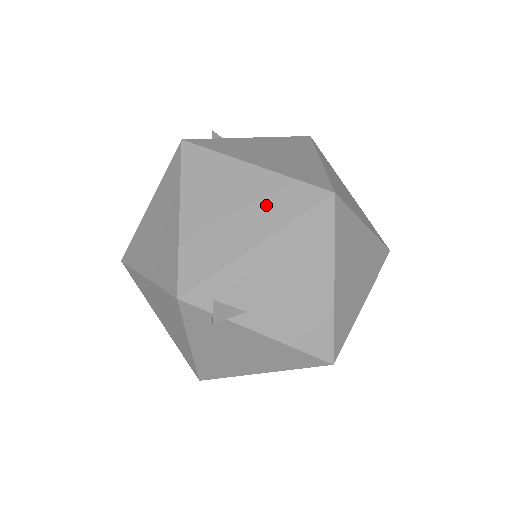
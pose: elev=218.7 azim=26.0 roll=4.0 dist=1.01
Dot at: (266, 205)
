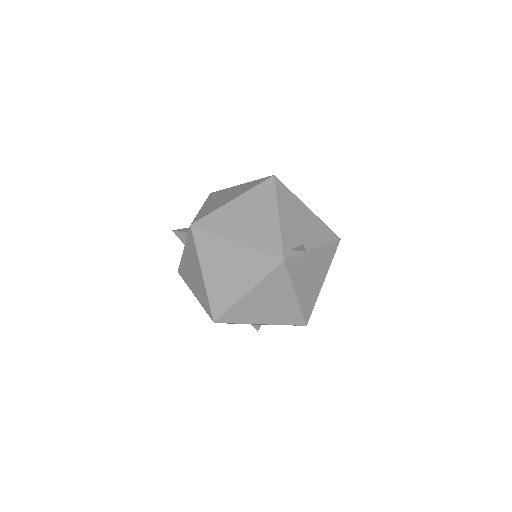
Dot at: (260, 203)
